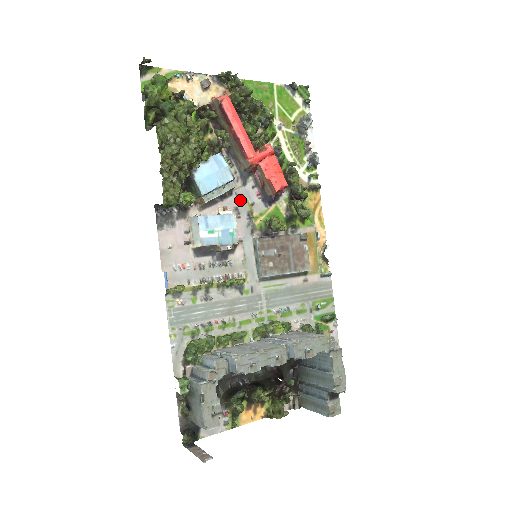
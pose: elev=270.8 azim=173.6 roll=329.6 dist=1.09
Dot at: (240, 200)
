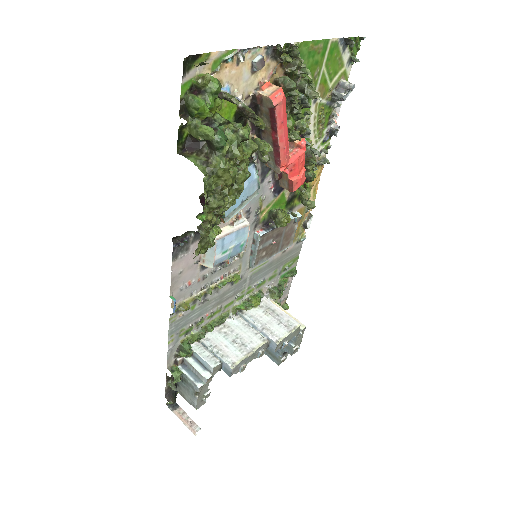
Dot at: (254, 199)
